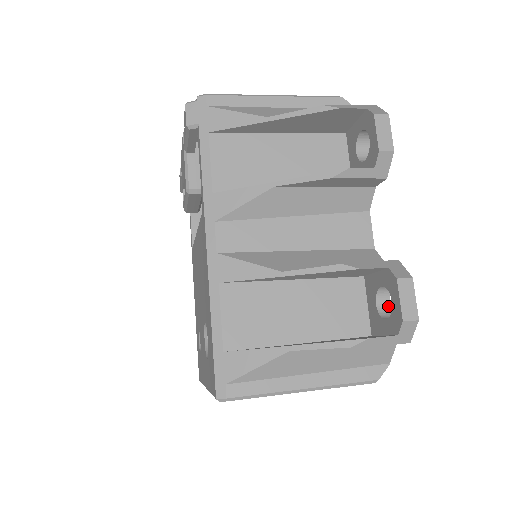
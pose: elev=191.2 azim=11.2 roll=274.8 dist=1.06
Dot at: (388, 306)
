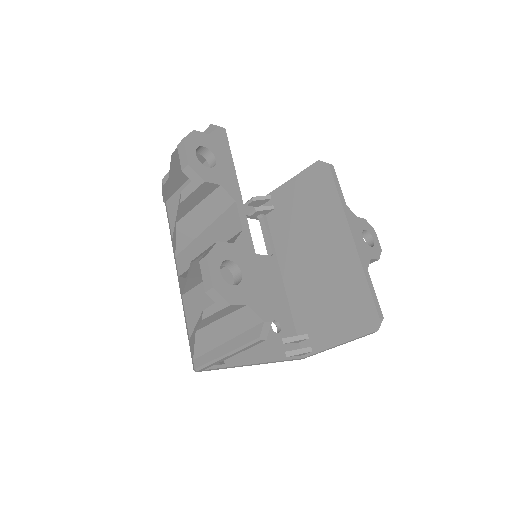
Dot at: (240, 276)
